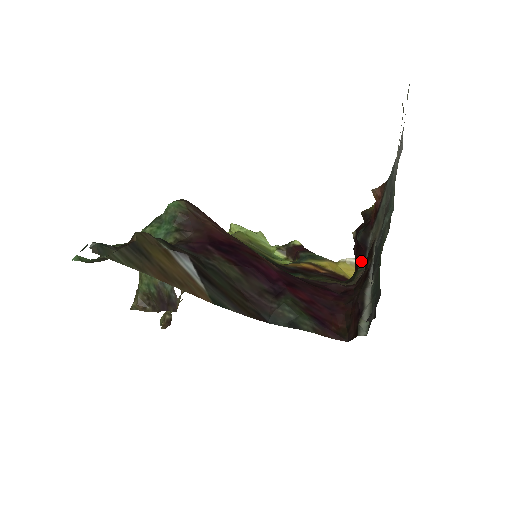
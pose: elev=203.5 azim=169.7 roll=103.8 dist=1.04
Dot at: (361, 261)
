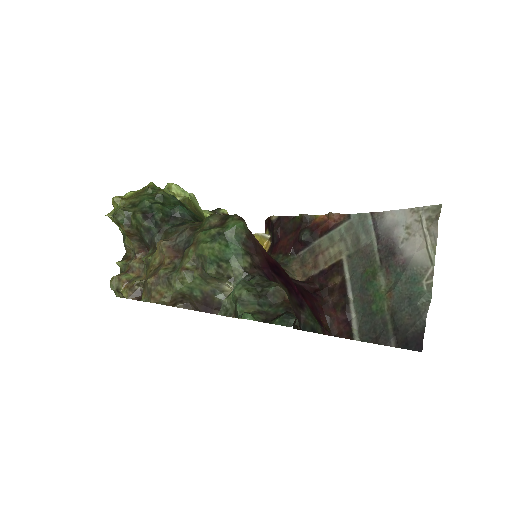
Dot at: (293, 251)
